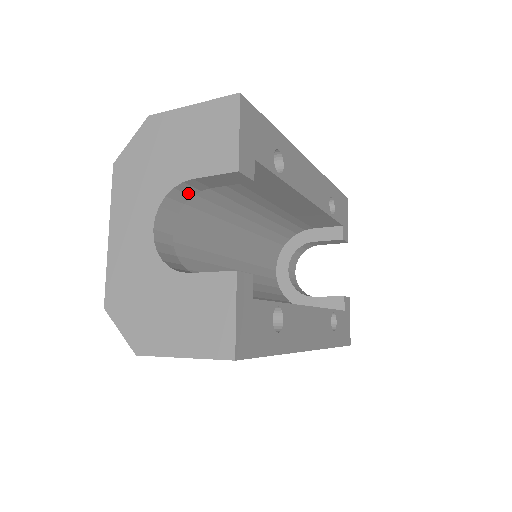
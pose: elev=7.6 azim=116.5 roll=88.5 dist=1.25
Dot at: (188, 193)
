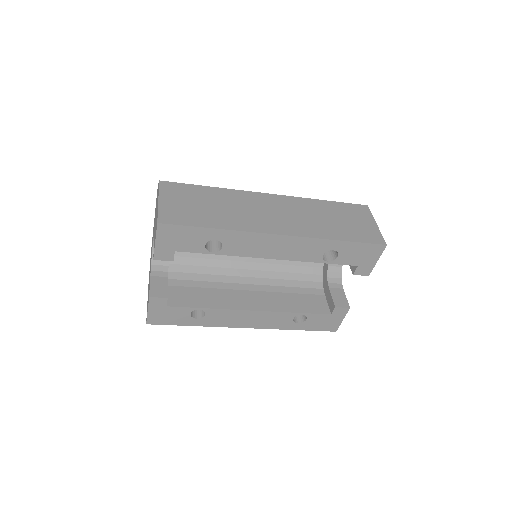
Dot at: occluded
